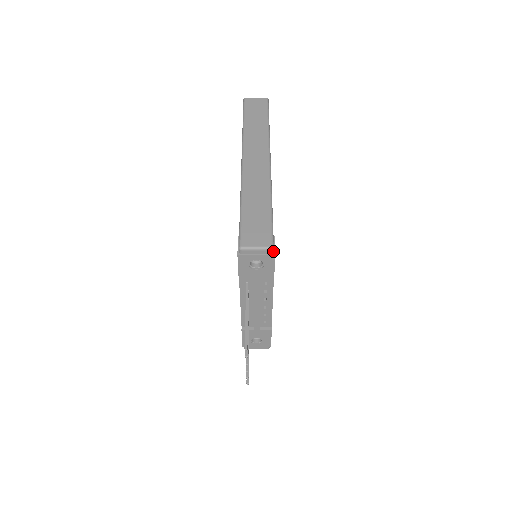
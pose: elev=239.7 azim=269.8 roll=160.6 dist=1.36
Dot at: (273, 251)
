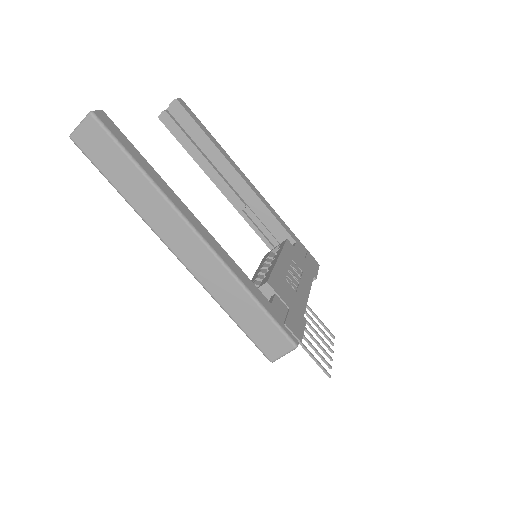
Dot at: (298, 344)
